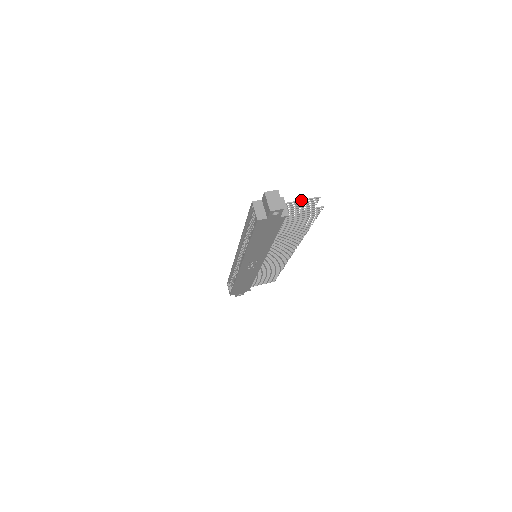
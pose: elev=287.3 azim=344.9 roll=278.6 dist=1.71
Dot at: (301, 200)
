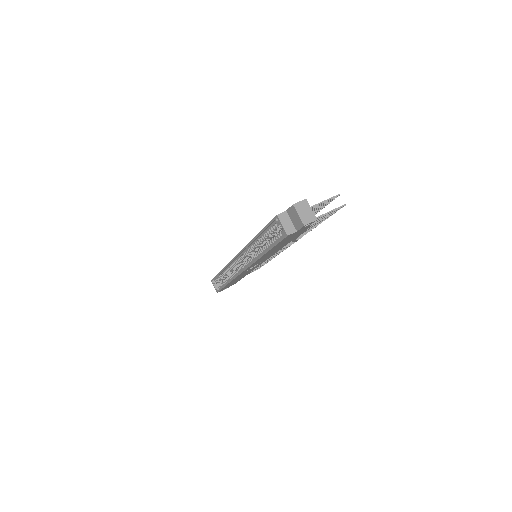
Dot at: (322, 202)
